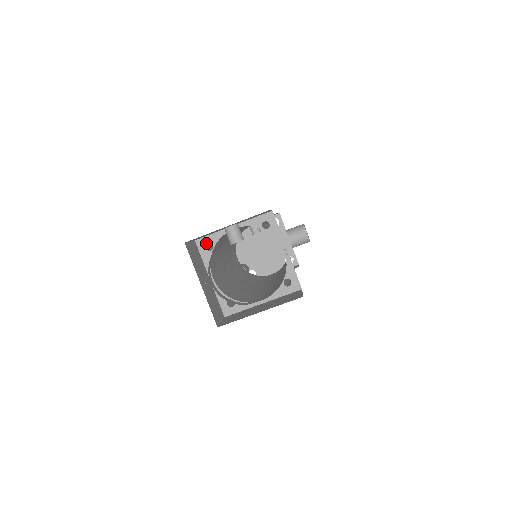
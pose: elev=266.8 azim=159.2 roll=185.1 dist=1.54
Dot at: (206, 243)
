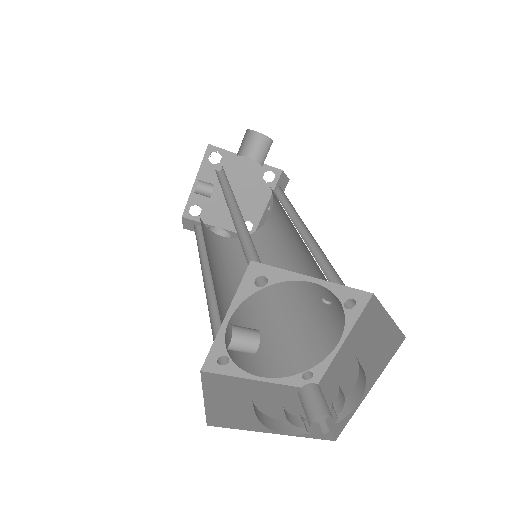
Dot at: (215, 361)
